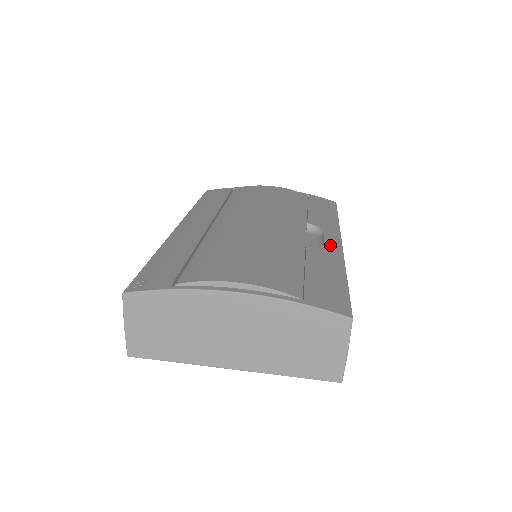
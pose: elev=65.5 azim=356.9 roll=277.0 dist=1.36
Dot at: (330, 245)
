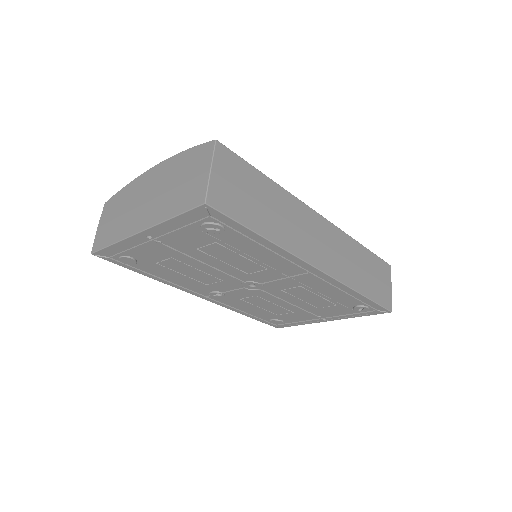
Dot at: occluded
